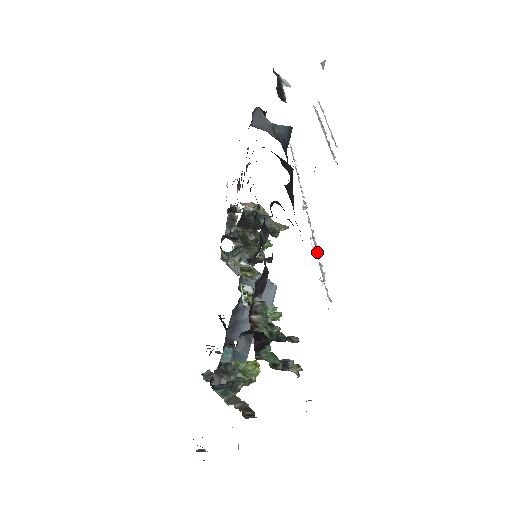
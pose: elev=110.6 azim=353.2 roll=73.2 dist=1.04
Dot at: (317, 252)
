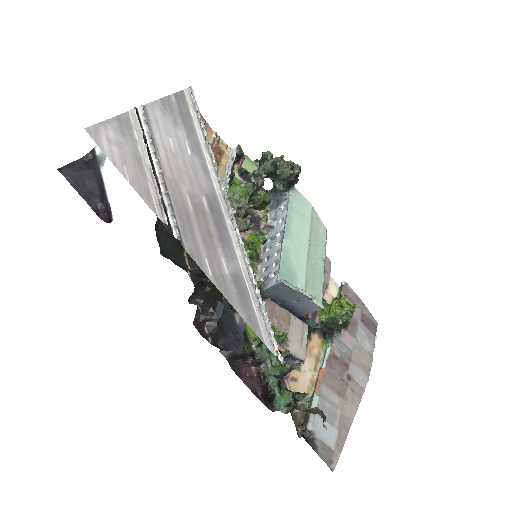
Dot at: (254, 290)
